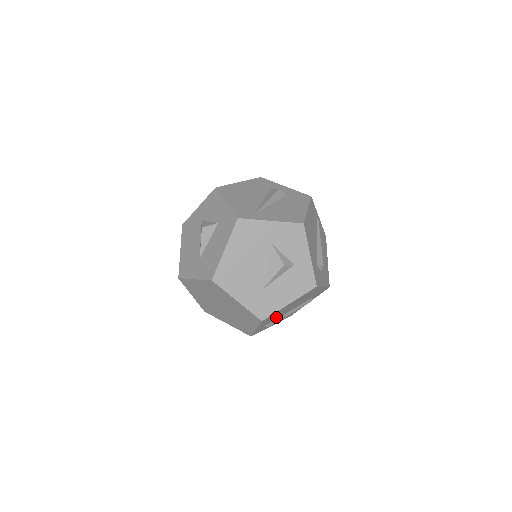
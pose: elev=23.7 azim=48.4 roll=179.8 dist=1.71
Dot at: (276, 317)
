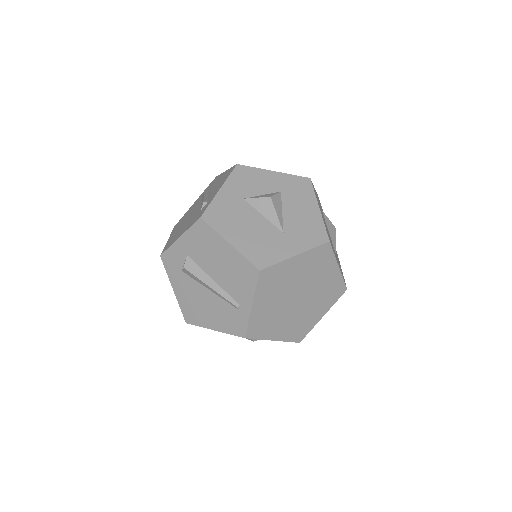
Dot at: occluded
